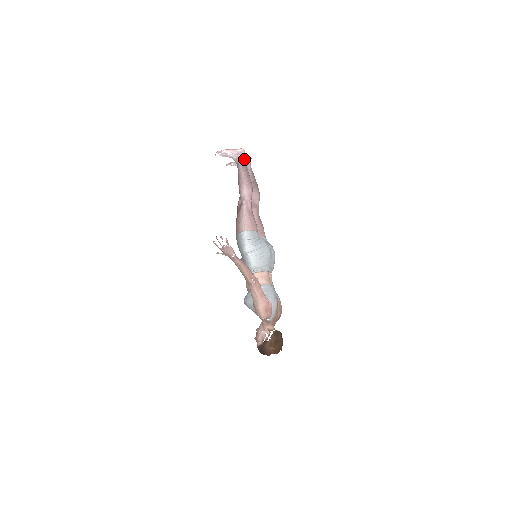
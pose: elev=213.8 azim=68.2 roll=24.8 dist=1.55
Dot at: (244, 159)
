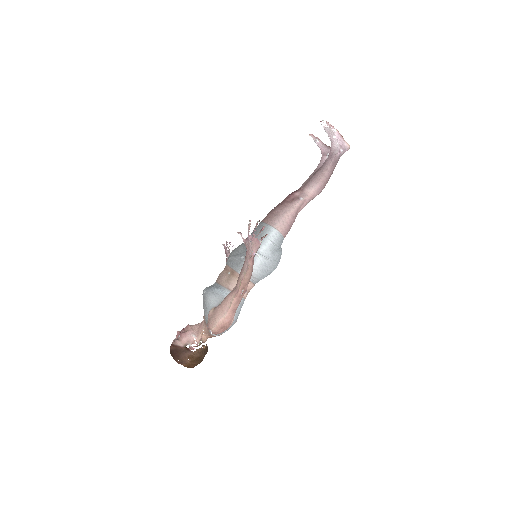
Dot at: occluded
